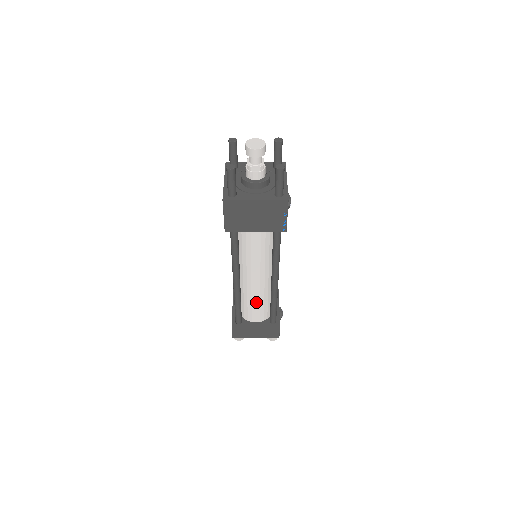
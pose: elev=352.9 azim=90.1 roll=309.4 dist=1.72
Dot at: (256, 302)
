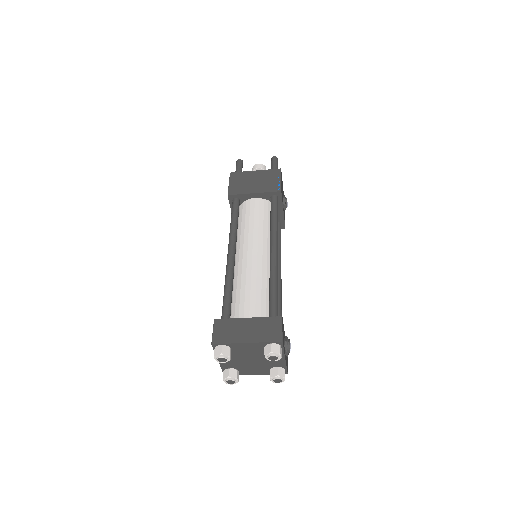
Dot at: (251, 285)
